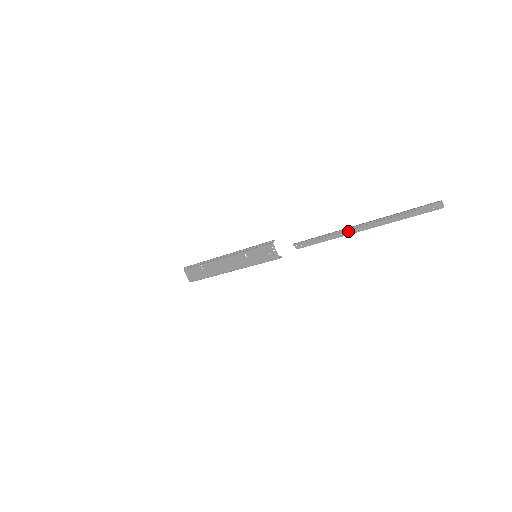
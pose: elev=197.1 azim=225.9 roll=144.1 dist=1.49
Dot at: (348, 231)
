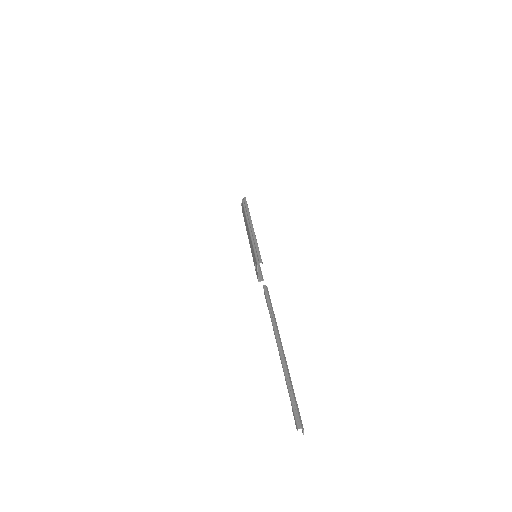
Dot at: (279, 334)
